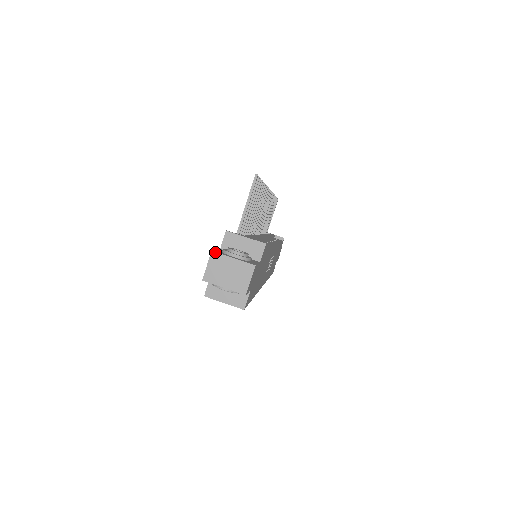
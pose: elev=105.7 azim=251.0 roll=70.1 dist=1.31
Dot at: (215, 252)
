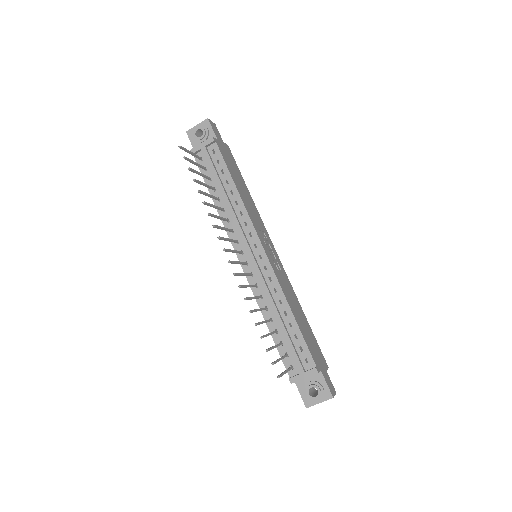
Dot at: occluded
